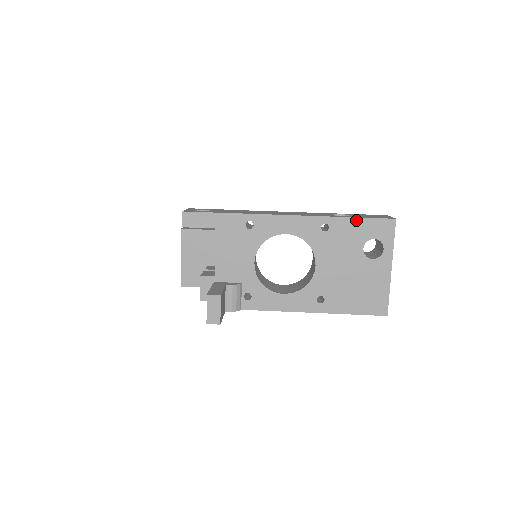
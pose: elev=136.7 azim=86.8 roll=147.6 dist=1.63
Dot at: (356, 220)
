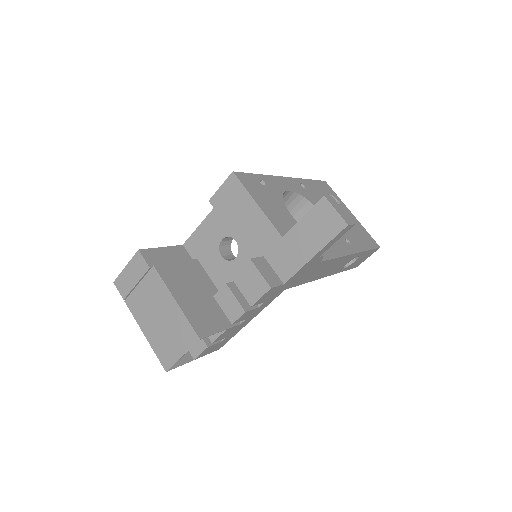
Dot at: (311, 181)
